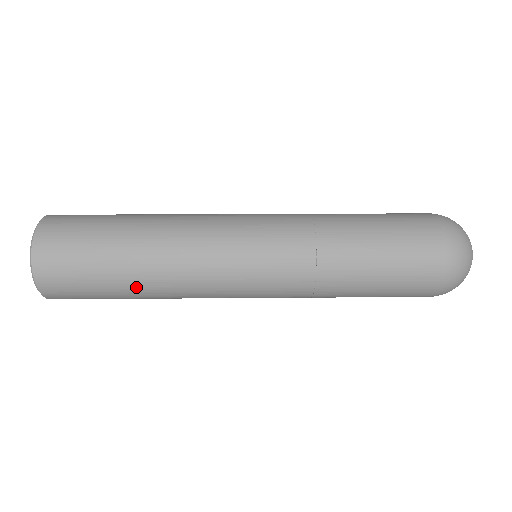
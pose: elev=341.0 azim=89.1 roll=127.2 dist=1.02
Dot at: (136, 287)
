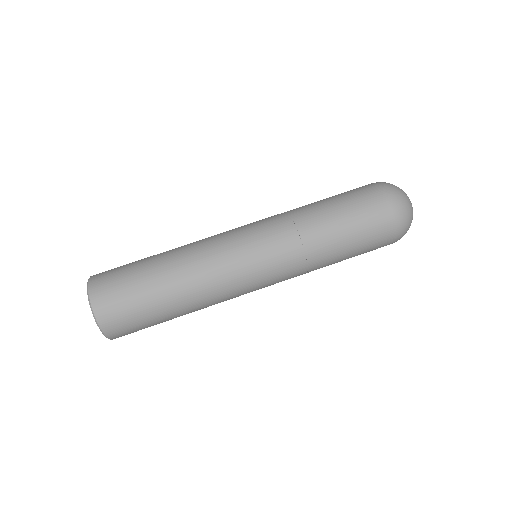
Dot at: occluded
